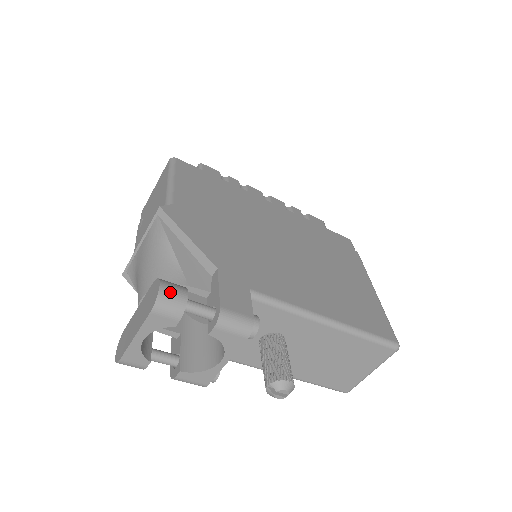
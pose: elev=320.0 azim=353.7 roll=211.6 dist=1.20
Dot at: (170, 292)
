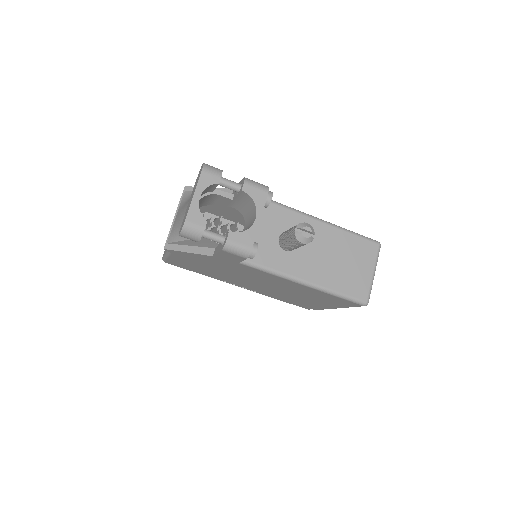
Dot at: (210, 166)
